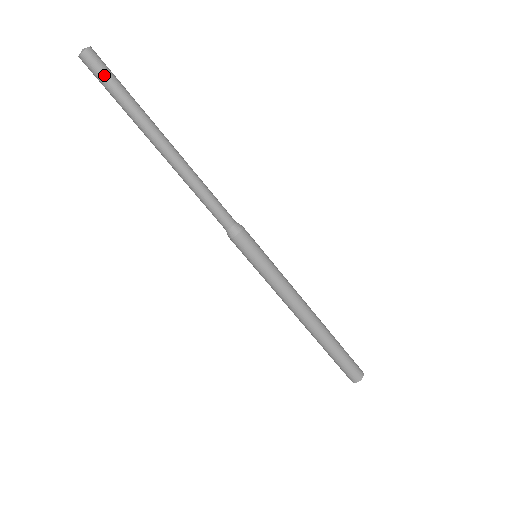
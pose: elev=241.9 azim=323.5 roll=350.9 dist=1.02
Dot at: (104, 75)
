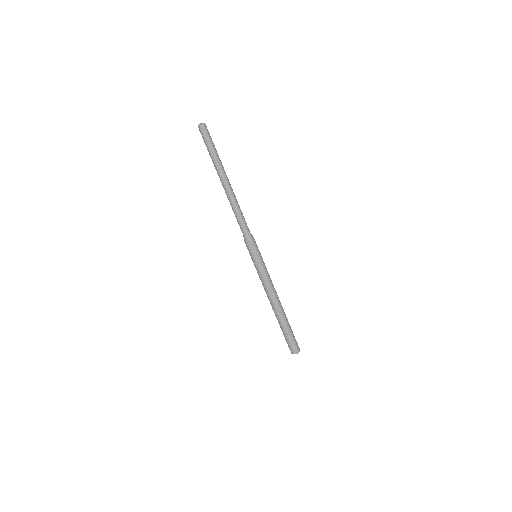
Dot at: (209, 137)
